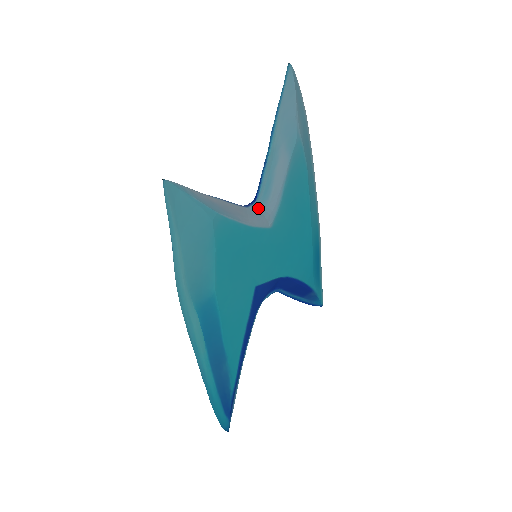
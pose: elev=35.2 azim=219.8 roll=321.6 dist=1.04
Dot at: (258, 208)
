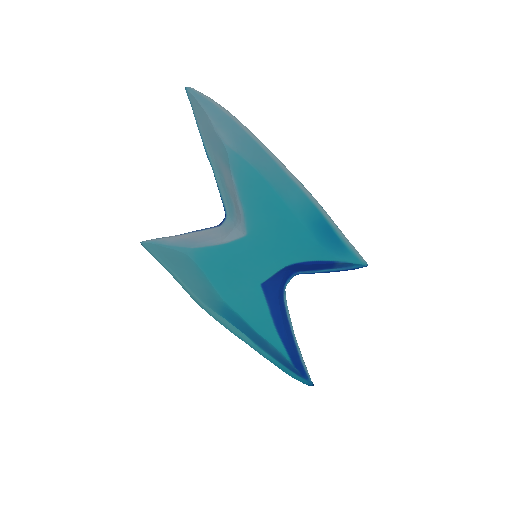
Dot at: (230, 222)
